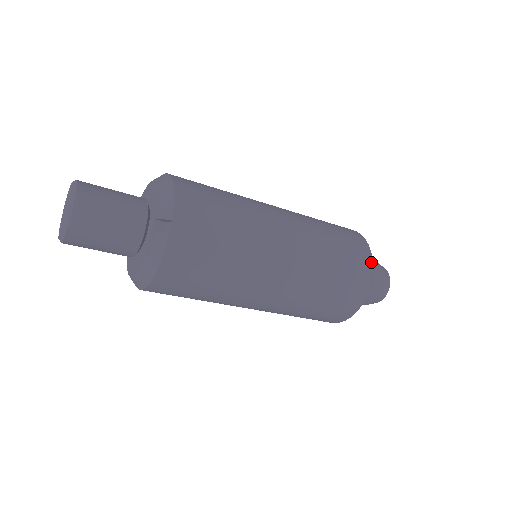
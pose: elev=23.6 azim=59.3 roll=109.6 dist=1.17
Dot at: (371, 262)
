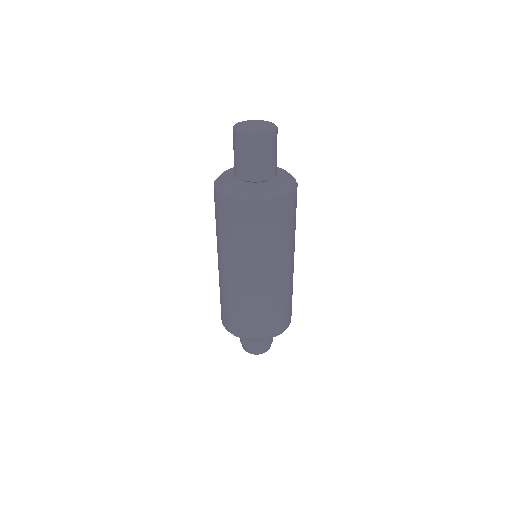
Dot at: occluded
